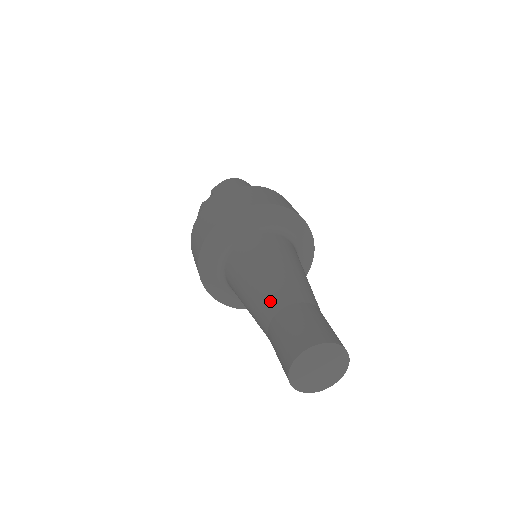
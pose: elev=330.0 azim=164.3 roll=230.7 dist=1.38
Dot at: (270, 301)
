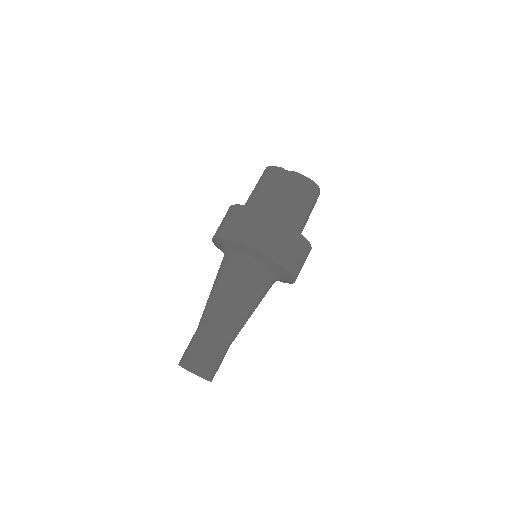
Dot at: (214, 324)
